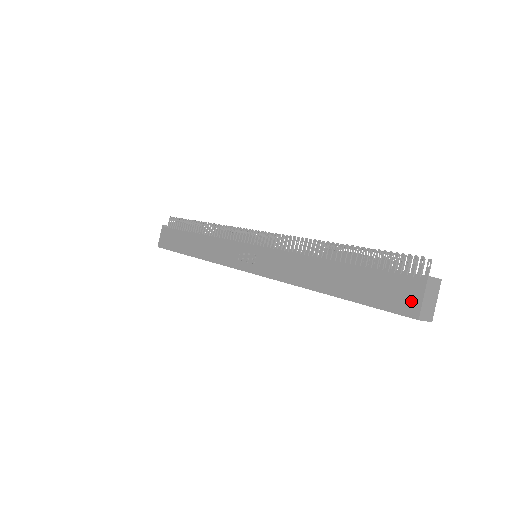
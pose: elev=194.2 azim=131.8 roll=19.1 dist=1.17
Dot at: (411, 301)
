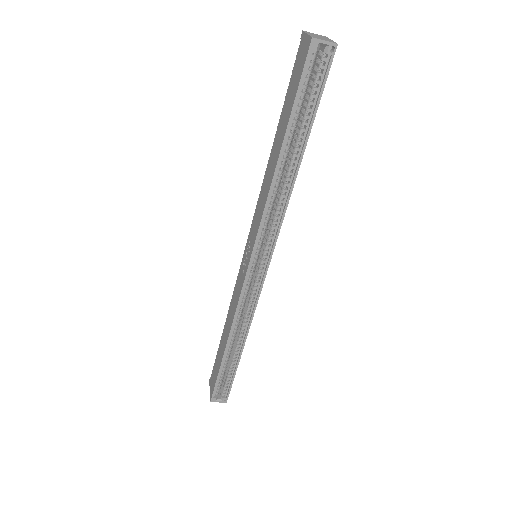
Dot at: (304, 47)
